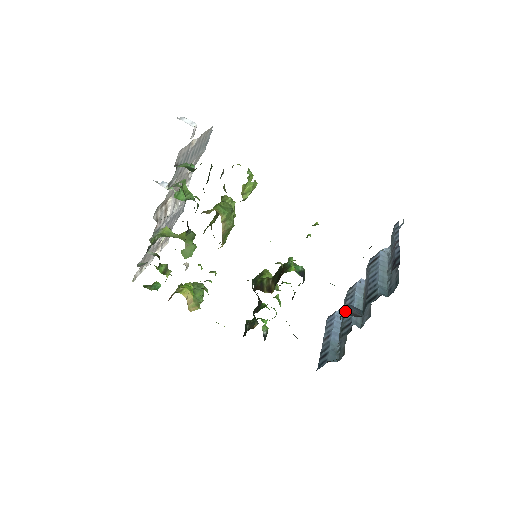
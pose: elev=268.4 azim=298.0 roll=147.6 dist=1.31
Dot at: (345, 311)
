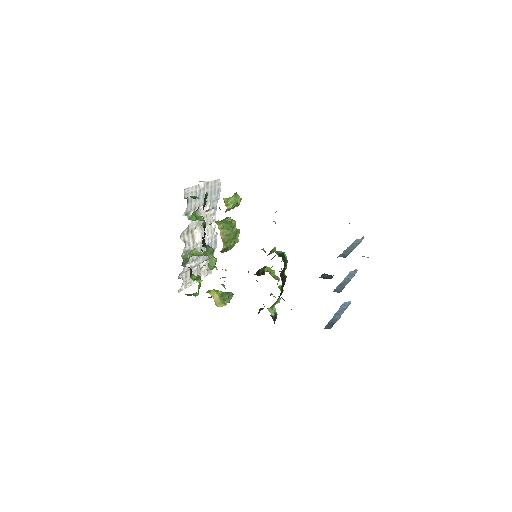
Dot at: occluded
